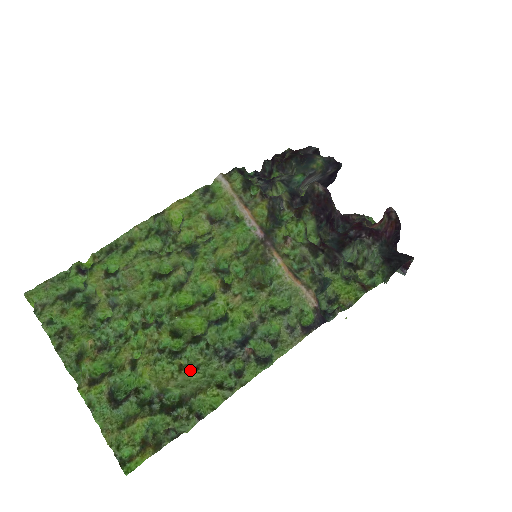
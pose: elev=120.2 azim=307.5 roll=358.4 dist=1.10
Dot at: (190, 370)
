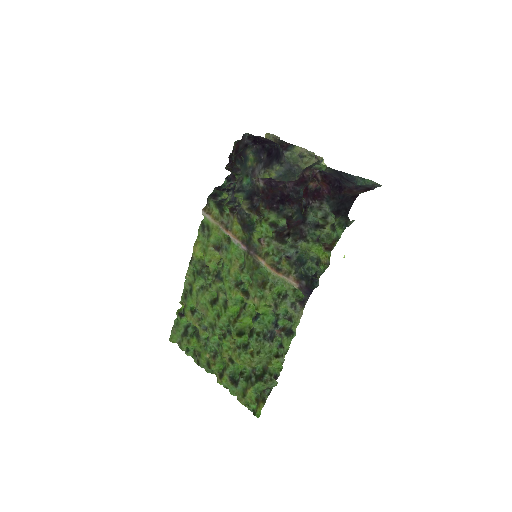
Dot at: (257, 354)
